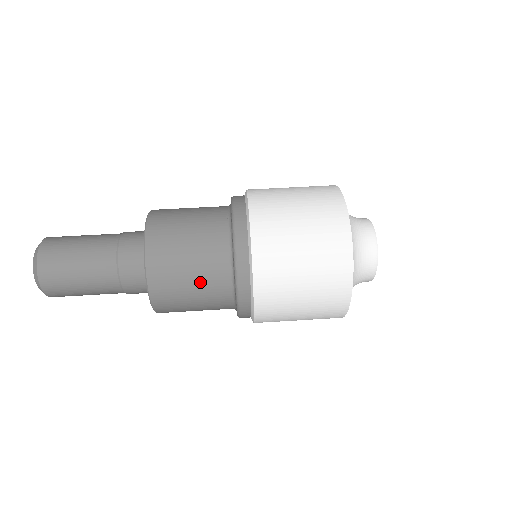
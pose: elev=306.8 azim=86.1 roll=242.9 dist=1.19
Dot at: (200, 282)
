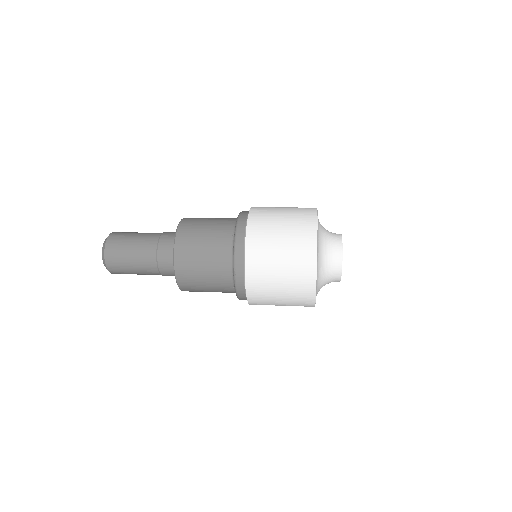
Dot at: (214, 224)
